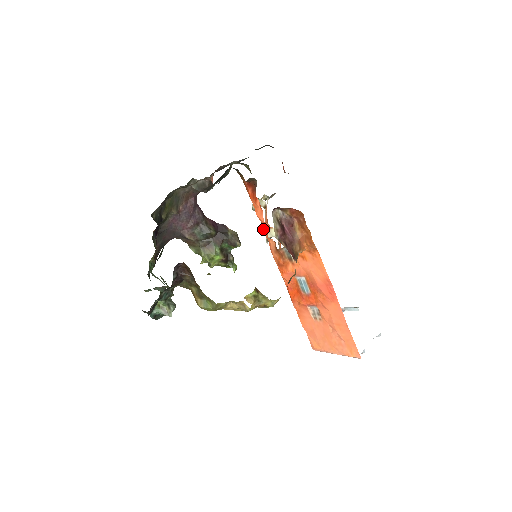
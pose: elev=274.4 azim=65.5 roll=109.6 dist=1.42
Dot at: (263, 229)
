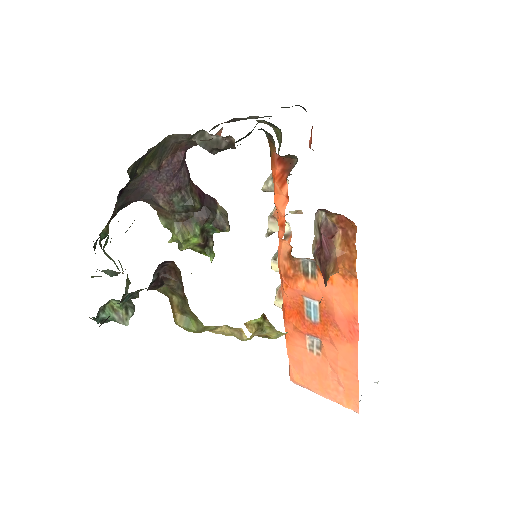
Dot at: (268, 218)
